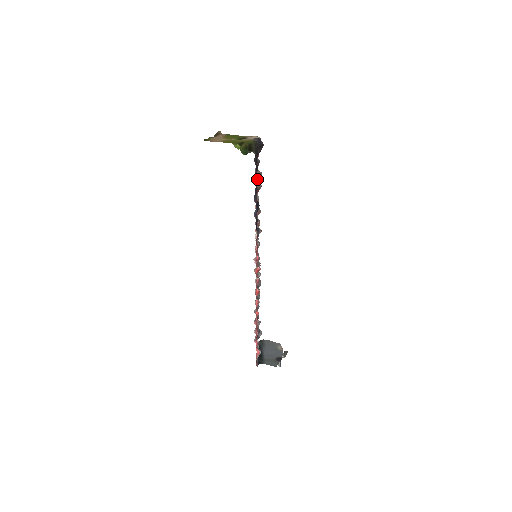
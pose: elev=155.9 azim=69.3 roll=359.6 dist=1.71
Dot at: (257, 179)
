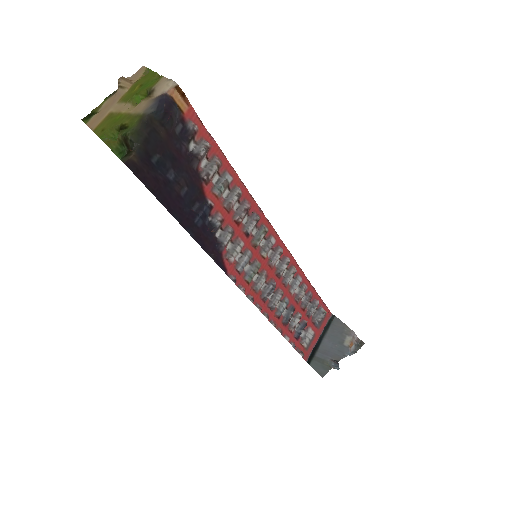
Dot at: (192, 167)
